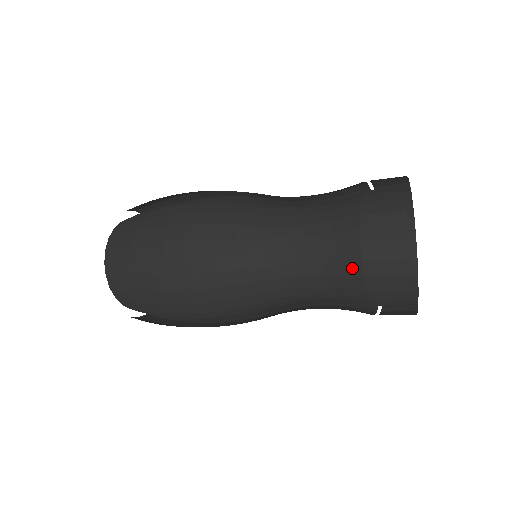
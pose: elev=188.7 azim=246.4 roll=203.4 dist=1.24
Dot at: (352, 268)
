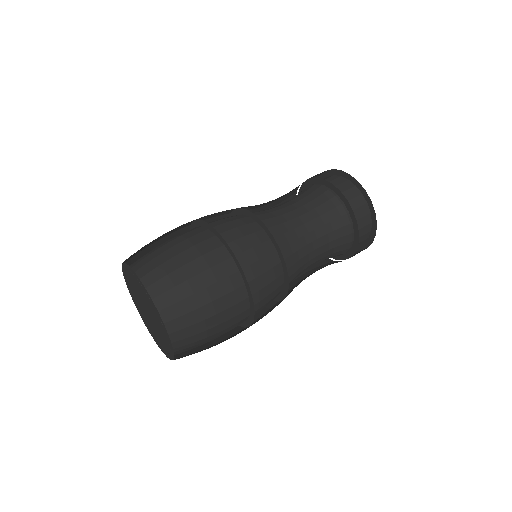
Dot at: (345, 230)
